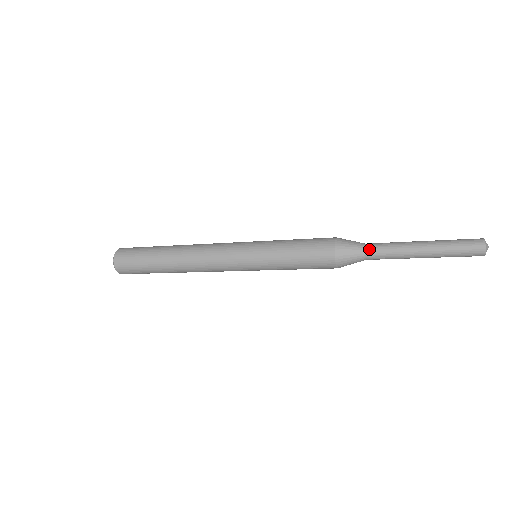
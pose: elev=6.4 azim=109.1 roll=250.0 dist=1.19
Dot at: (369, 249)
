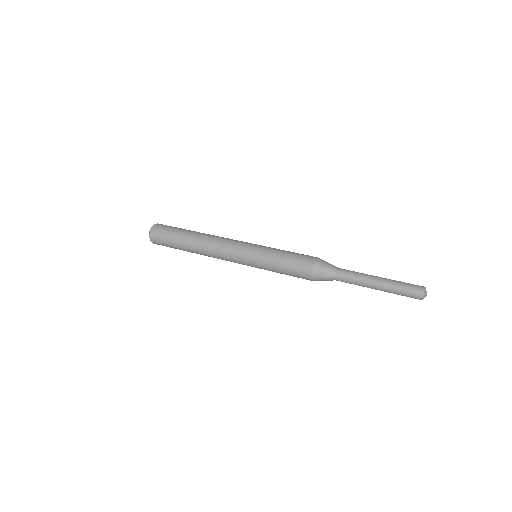
Dot at: (339, 275)
